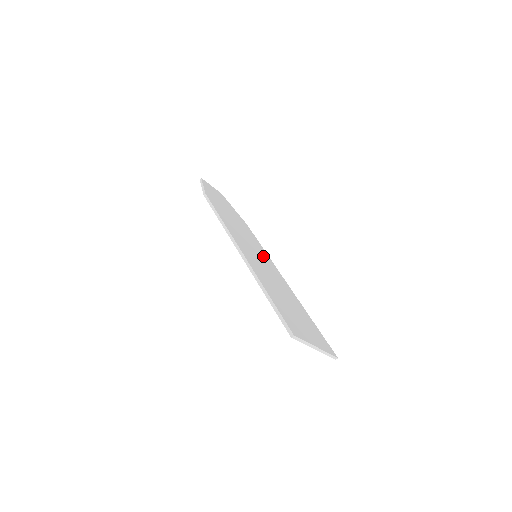
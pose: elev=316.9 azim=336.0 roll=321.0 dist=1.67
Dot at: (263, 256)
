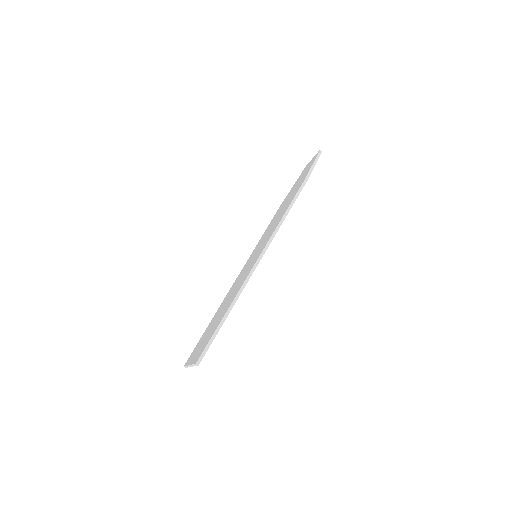
Dot at: occluded
